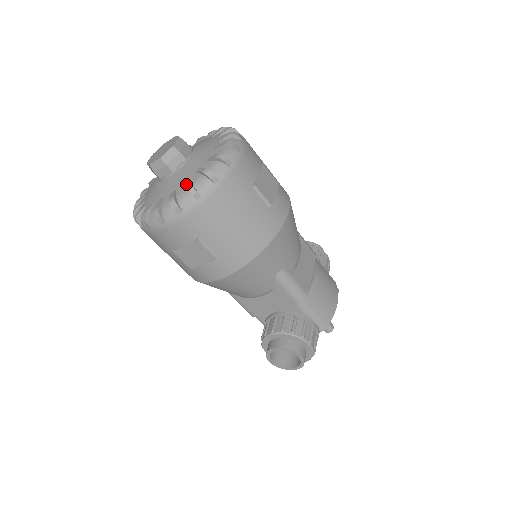
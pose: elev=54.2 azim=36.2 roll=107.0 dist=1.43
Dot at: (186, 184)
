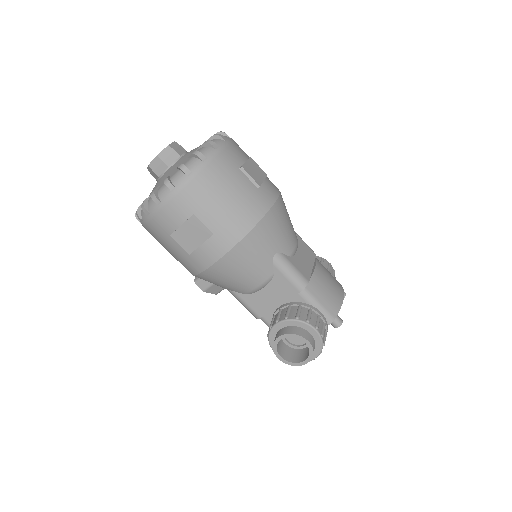
Dot at: (178, 166)
